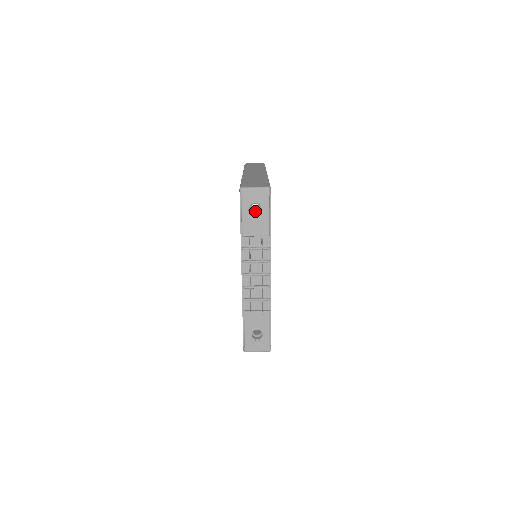
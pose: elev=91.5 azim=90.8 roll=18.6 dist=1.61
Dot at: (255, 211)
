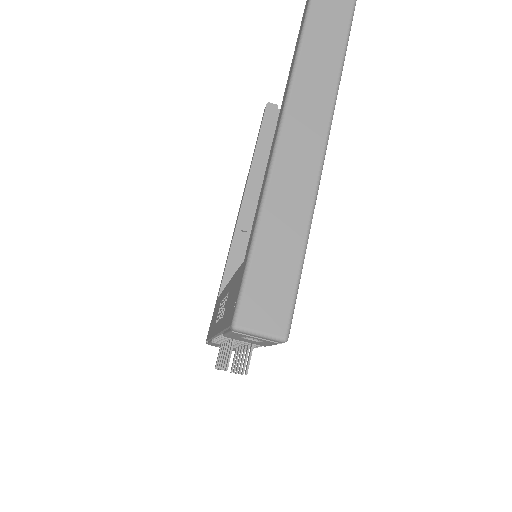
Dot at: occluded
